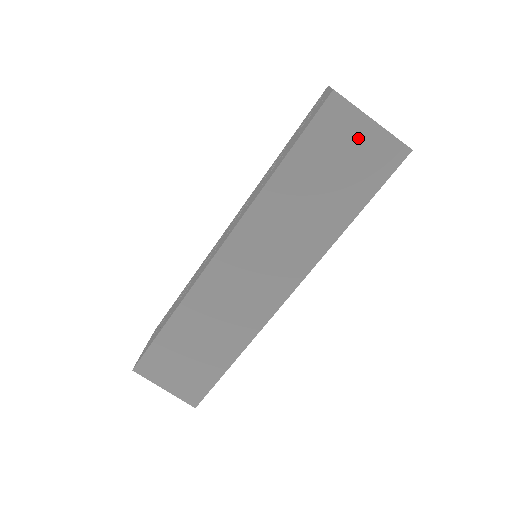
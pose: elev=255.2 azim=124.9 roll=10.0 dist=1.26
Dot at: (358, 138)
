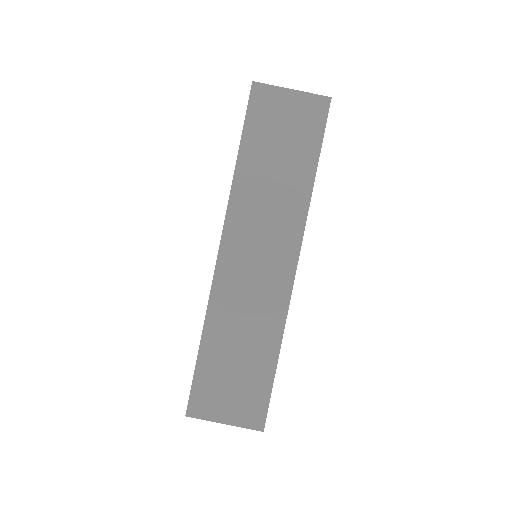
Dot at: (287, 107)
